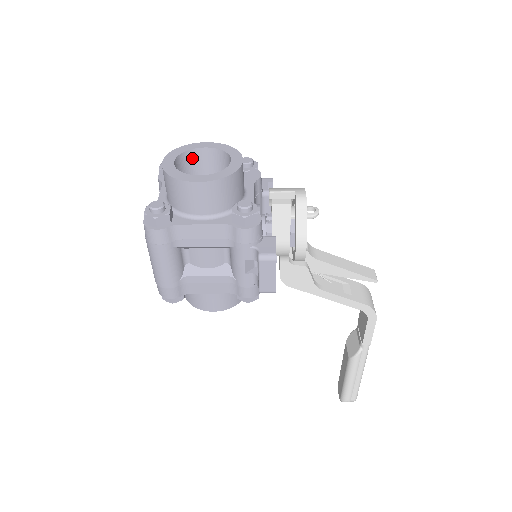
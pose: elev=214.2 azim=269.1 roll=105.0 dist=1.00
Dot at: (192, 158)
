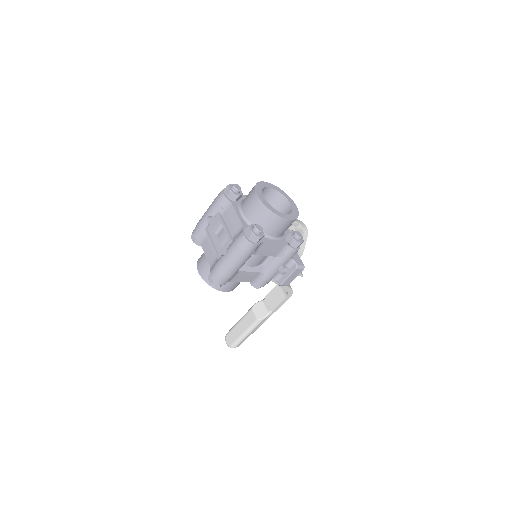
Dot at: occluded
